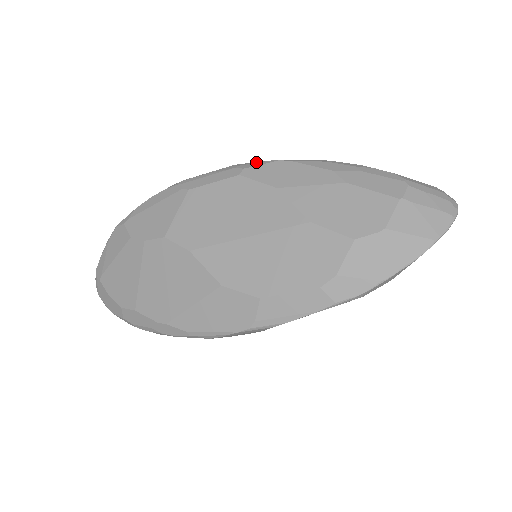
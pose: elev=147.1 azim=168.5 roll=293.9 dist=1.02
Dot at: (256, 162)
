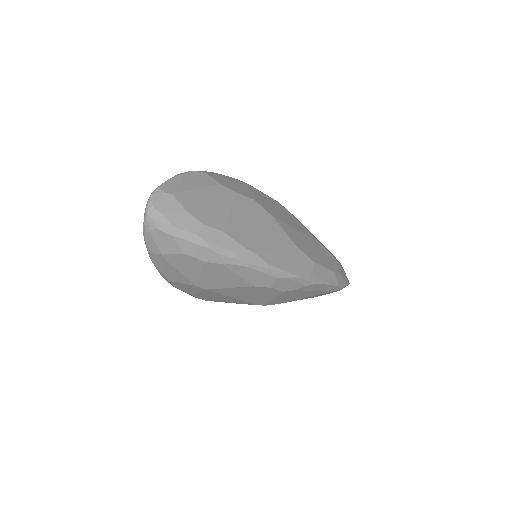
Dot at: occluded
